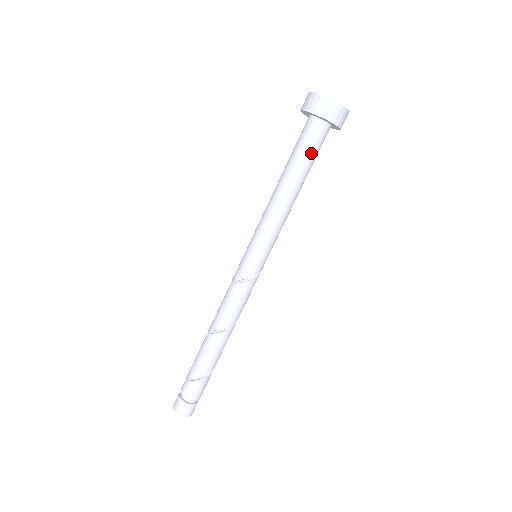
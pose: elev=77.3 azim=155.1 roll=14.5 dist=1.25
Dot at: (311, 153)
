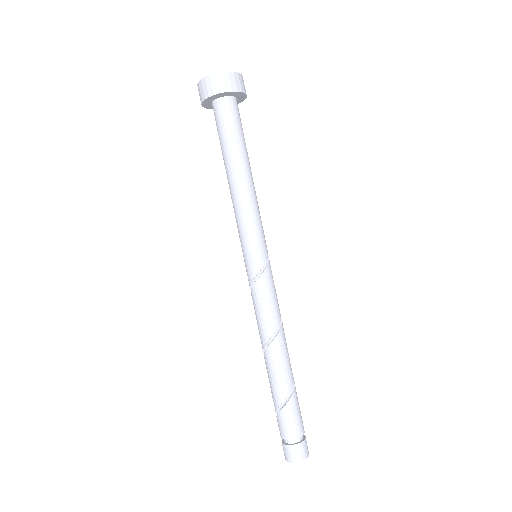
Dot at: (225, 133)
